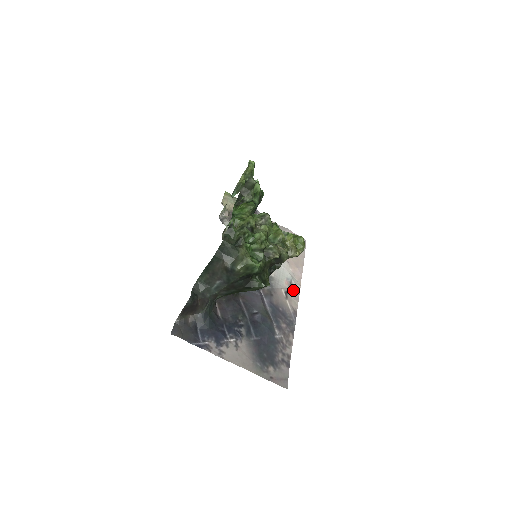
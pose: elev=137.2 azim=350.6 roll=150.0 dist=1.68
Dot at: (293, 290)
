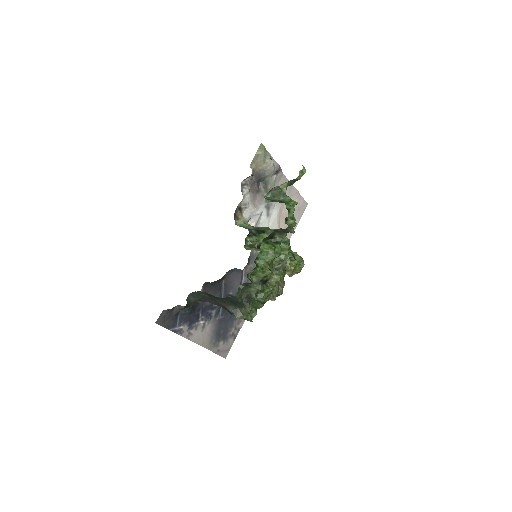
Dot at: occluded
